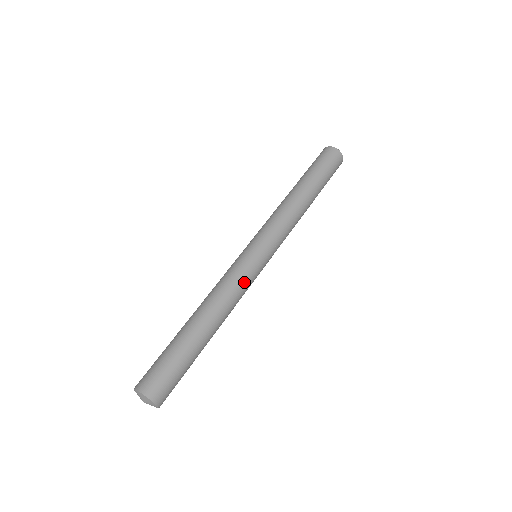
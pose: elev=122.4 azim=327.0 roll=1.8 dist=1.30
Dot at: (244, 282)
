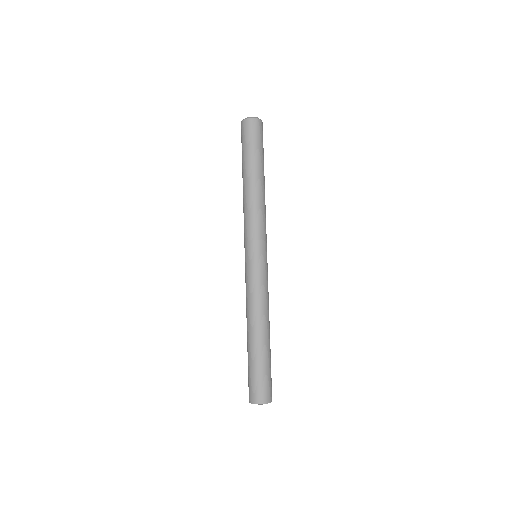
Dot at: occluded
